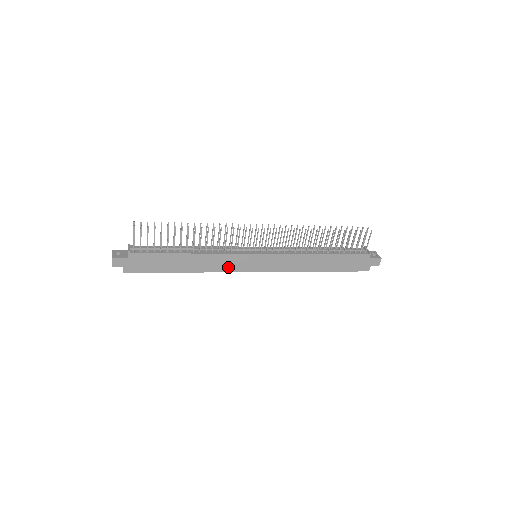
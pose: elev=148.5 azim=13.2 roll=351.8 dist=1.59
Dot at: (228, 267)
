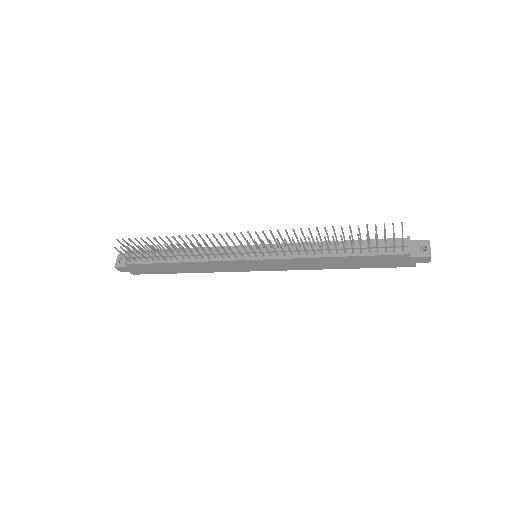
Dot at: (227, 269)
